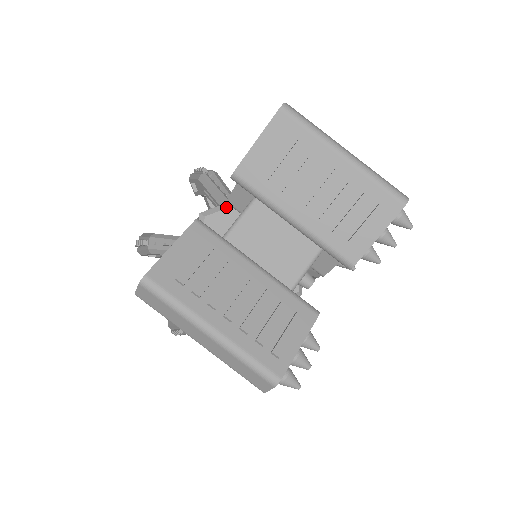
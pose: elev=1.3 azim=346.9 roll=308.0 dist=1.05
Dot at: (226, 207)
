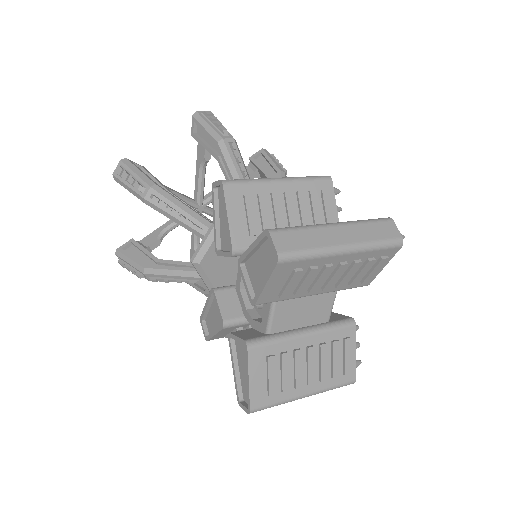
Dot at: (210, 243)
